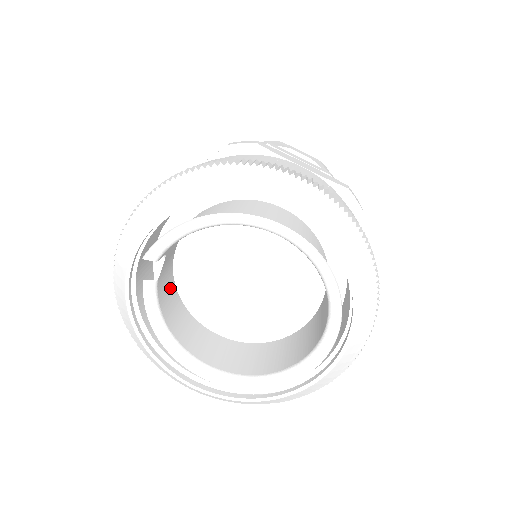
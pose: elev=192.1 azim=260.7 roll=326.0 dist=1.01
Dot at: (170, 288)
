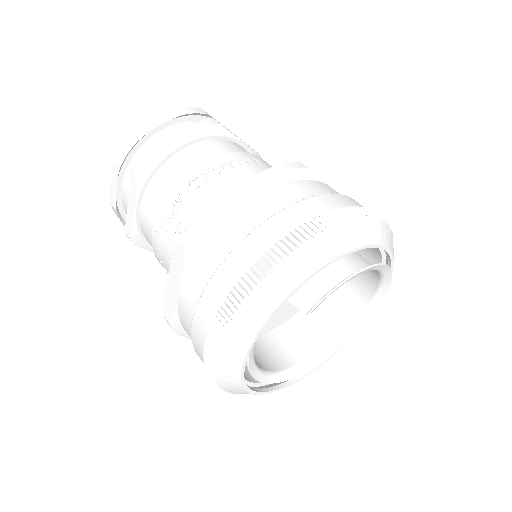
Dot at: occluded
